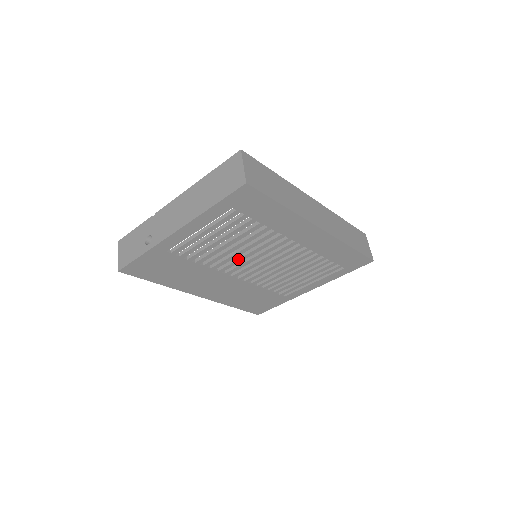
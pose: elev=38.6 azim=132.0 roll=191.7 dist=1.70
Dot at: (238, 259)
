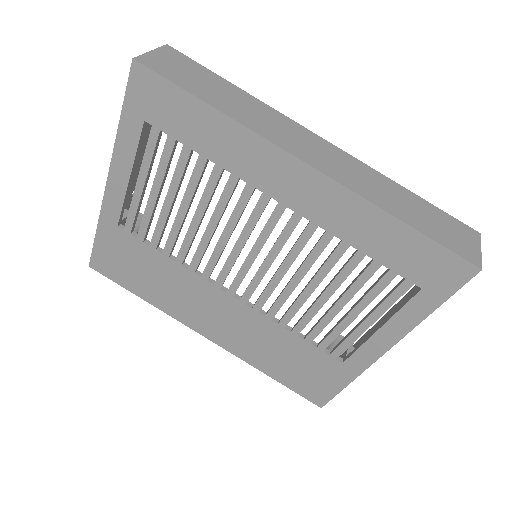
Dot at: (214, 248)
